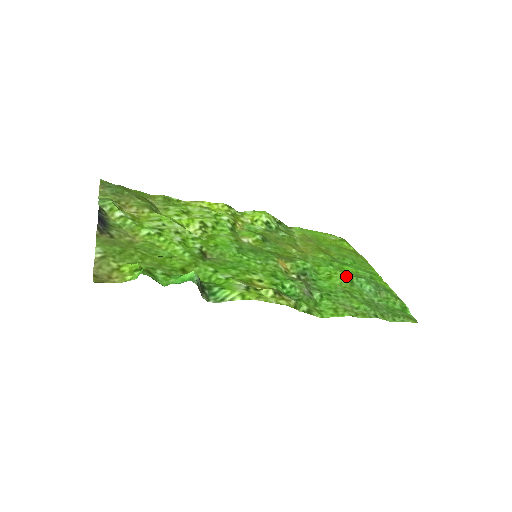
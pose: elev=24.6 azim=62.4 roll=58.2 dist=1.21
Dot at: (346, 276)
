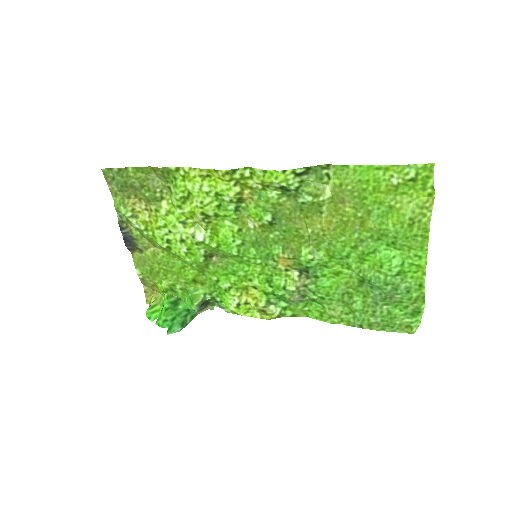
Dot at: (358, 275)
